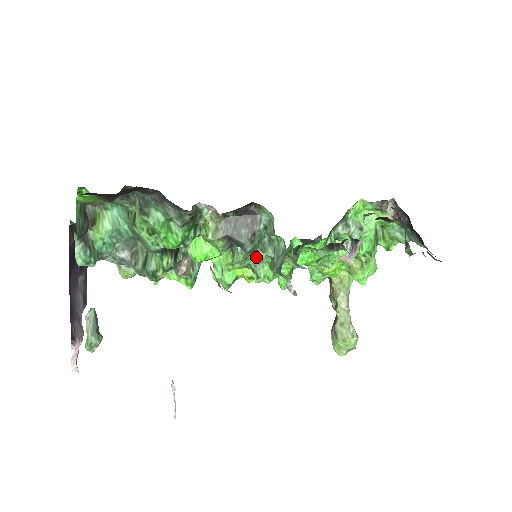
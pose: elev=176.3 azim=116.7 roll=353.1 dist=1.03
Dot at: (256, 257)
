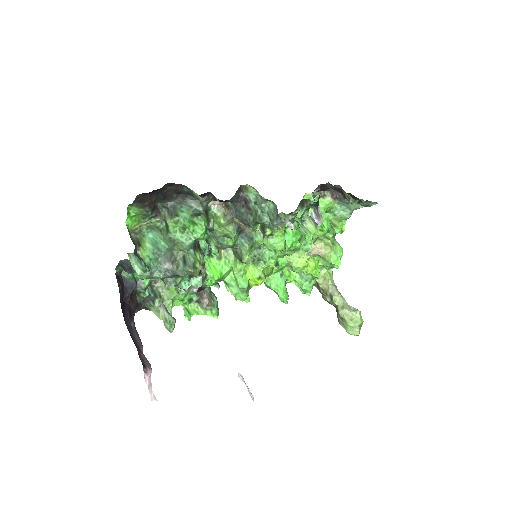
Dot at: (257, 246)
